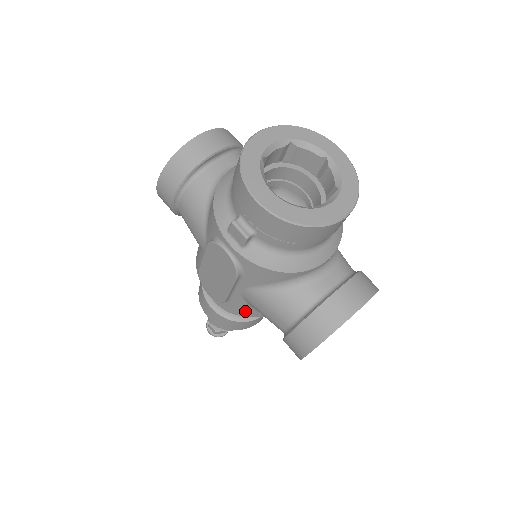
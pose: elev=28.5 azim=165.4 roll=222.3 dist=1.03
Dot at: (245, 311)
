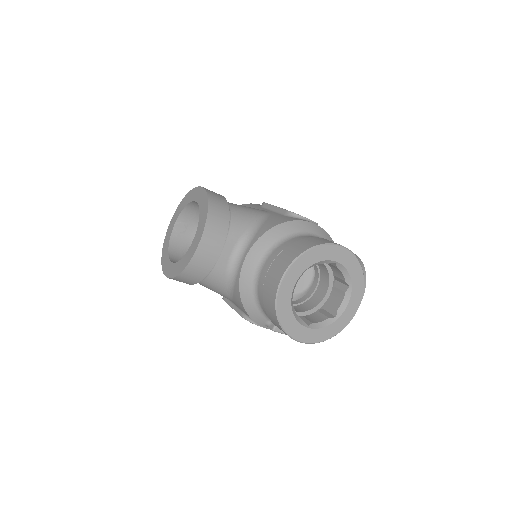
Dot at: occluded
